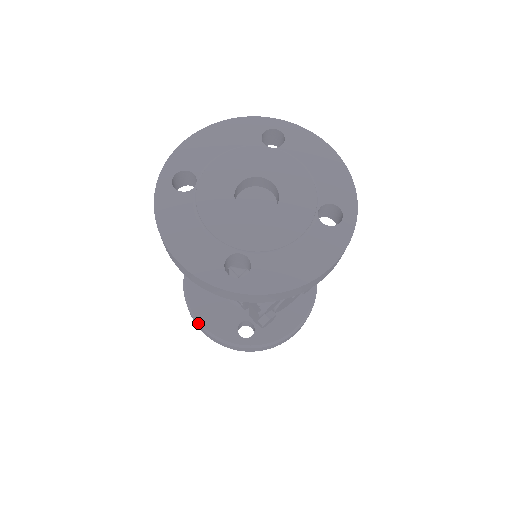
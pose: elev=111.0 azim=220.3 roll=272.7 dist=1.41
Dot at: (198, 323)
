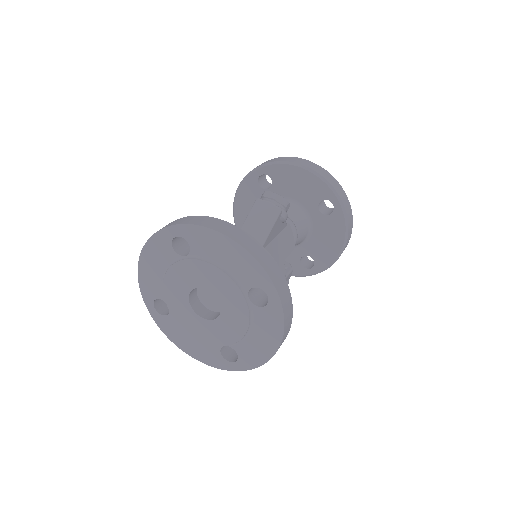
Dot at: (234, 200)
